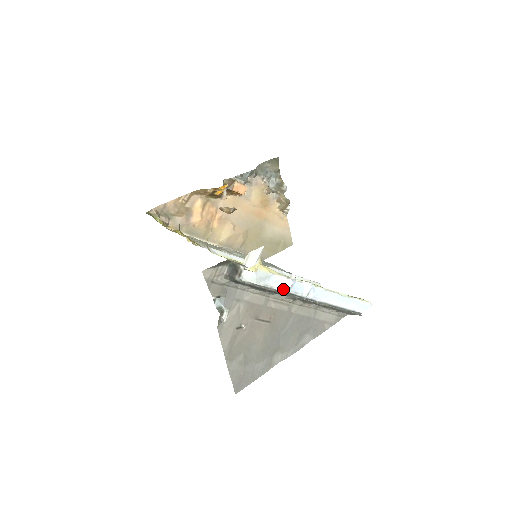
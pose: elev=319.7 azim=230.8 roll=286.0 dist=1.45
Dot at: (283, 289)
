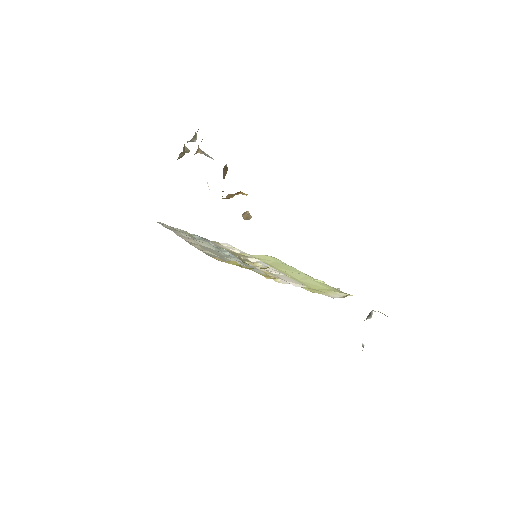
Dot at: occluded
